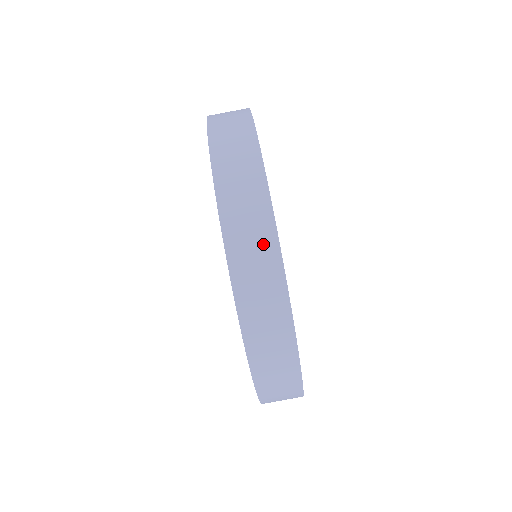
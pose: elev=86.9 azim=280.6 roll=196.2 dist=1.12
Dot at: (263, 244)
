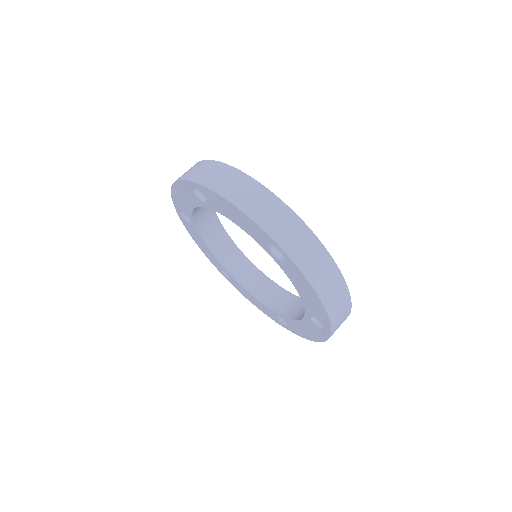
Dot at: (219, 170)
